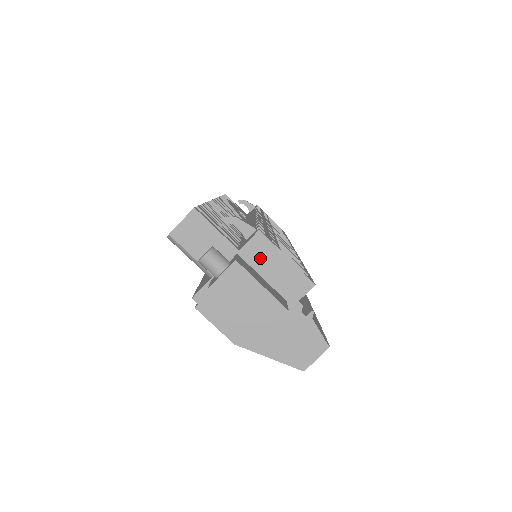
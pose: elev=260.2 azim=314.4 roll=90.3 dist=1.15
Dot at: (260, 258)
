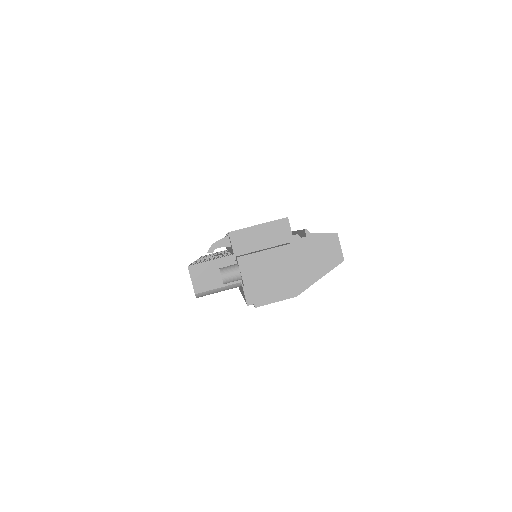
Dot at: (248, 243)
